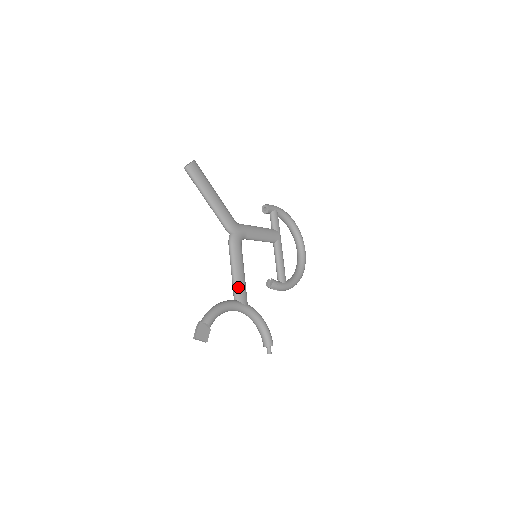
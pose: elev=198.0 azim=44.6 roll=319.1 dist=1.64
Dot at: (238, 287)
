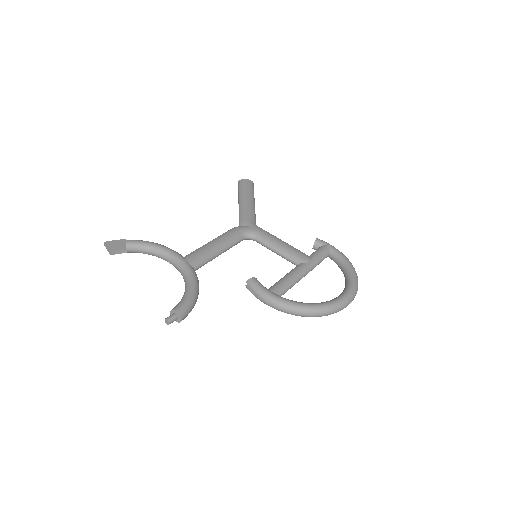
Dot at: (197, 250)
